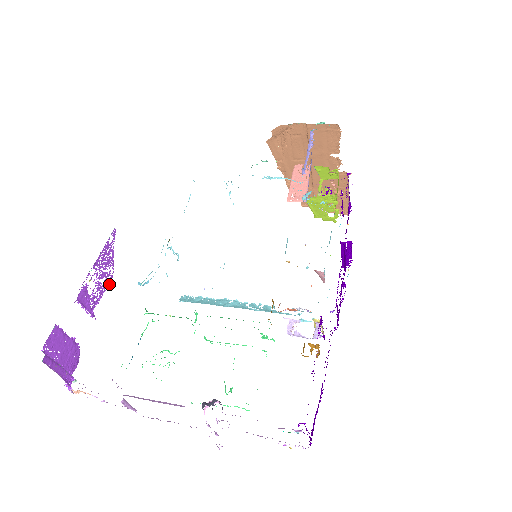
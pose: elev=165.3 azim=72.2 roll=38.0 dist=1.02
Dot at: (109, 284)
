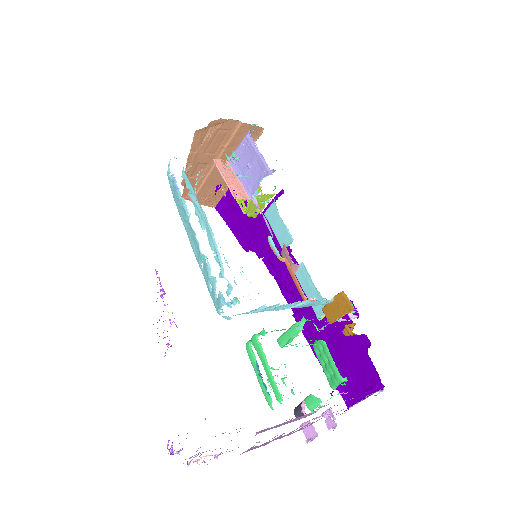
Dot at: occluded
